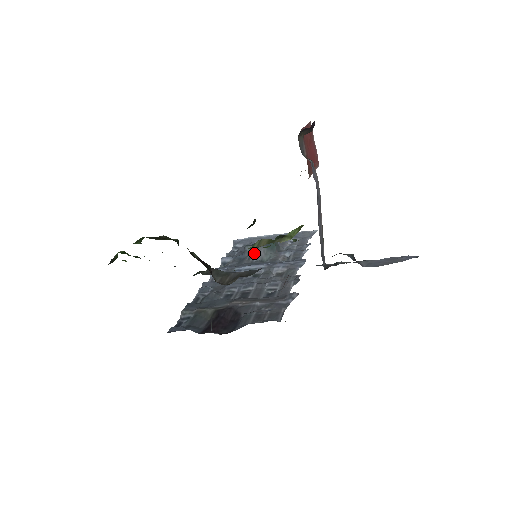
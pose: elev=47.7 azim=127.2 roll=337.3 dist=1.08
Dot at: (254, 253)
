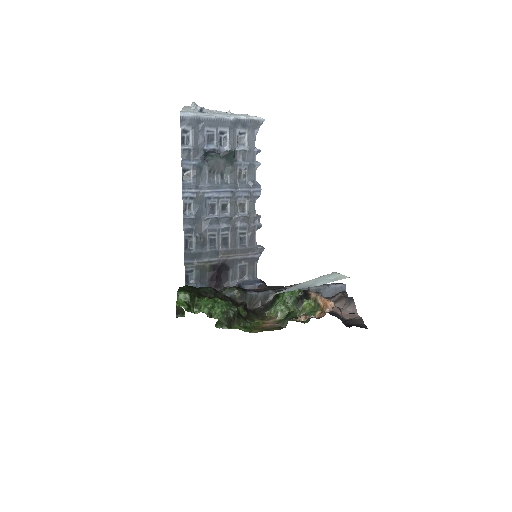
Dot at: (215, 166)
